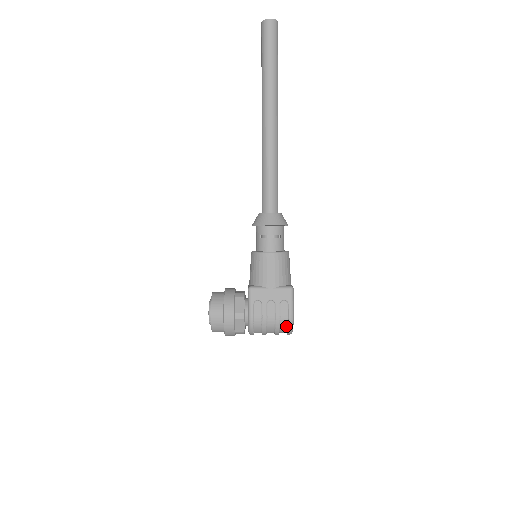
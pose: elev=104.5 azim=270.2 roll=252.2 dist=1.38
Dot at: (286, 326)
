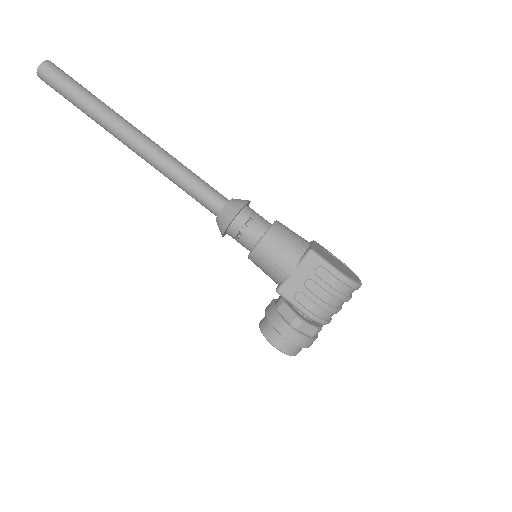
Dot at: (345, 287)
